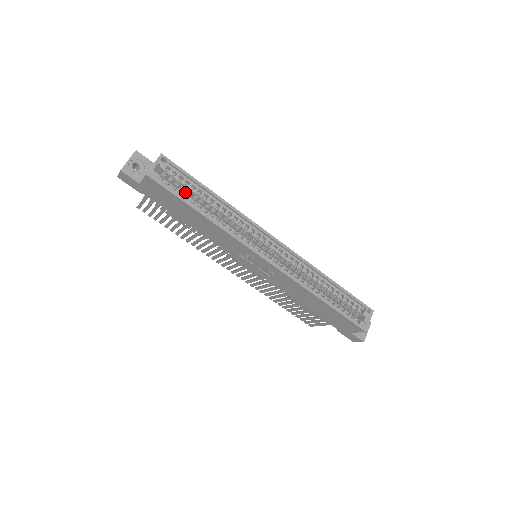
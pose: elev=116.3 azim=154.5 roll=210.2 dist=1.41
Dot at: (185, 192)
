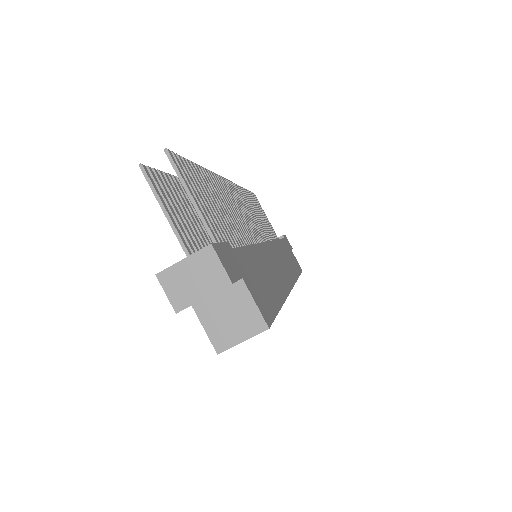
Dot at: occluded
